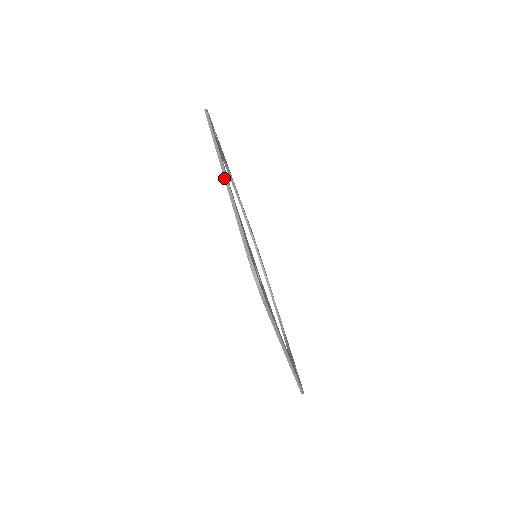
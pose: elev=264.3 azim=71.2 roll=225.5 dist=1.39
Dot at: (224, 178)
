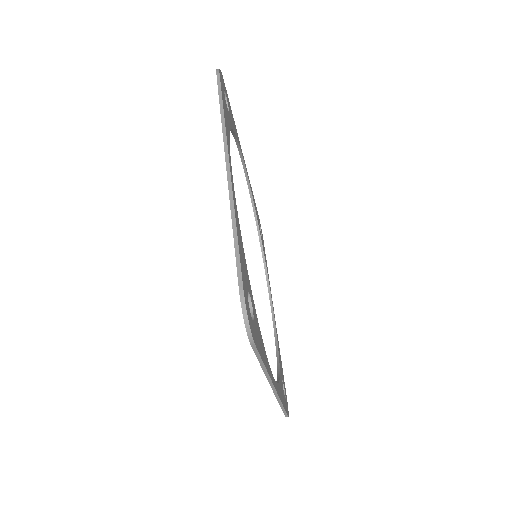
Dot at: (226, 170)
